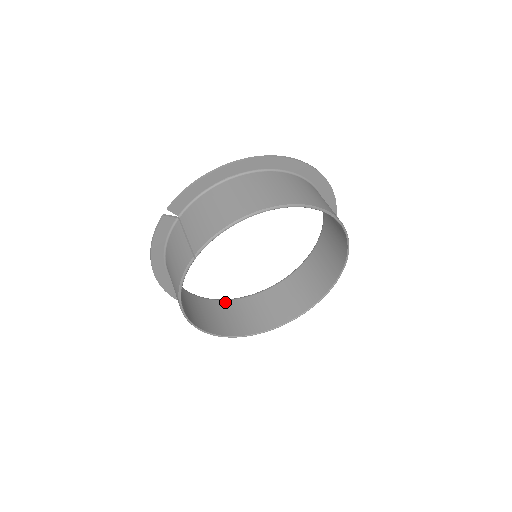
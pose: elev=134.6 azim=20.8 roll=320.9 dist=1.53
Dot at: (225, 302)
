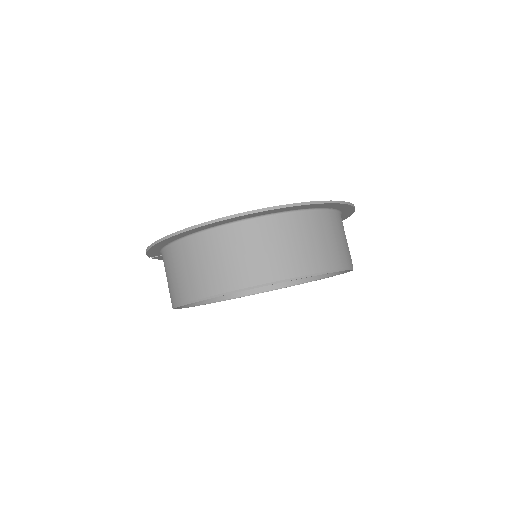
Dot at: occluded
